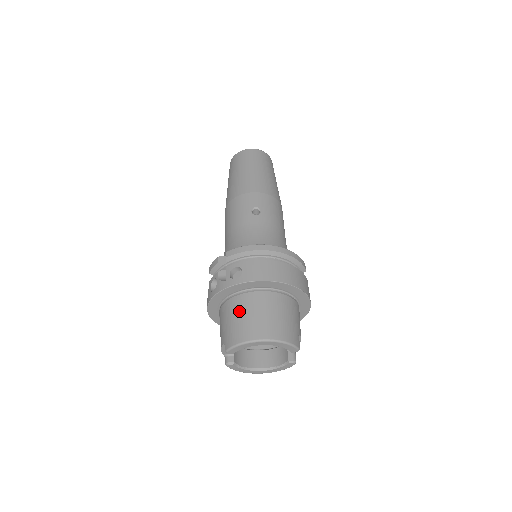
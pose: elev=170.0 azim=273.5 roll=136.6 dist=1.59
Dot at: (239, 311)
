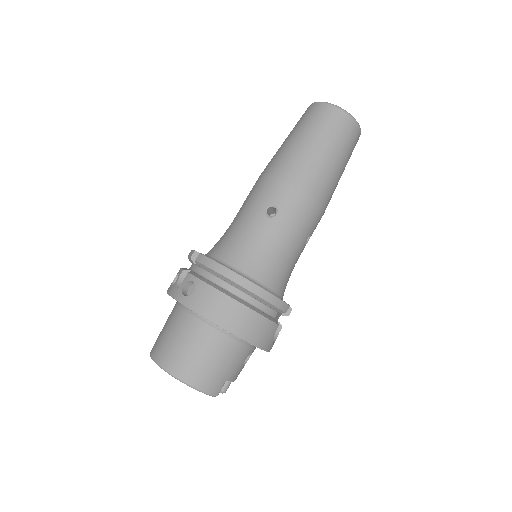
Dot at: (174, 328)
